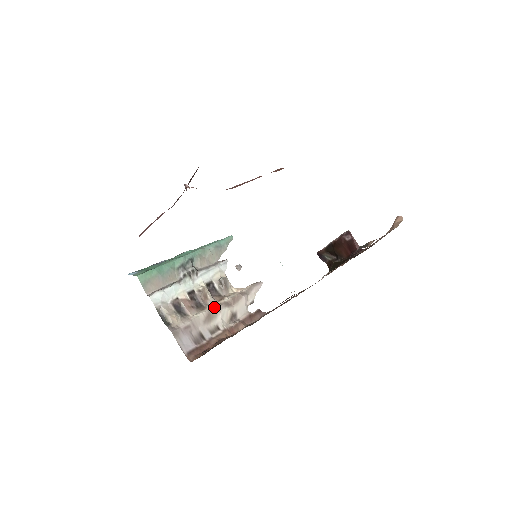
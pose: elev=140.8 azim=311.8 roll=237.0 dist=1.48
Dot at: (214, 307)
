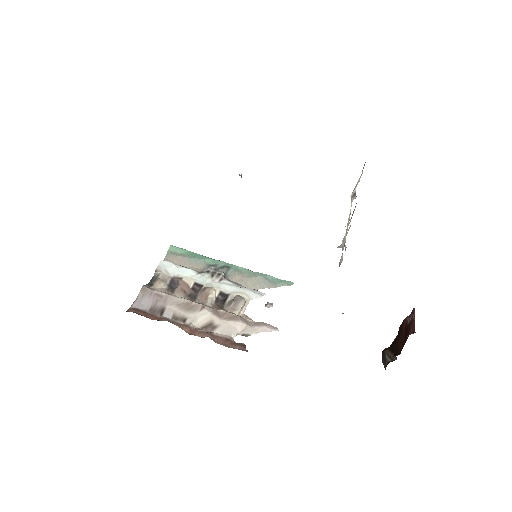
Dot at: (201, 304)
